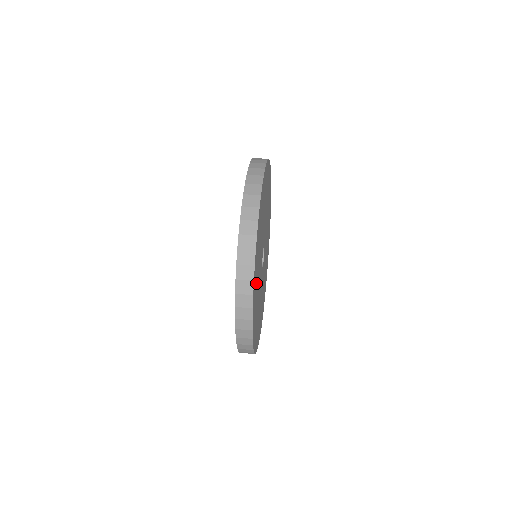
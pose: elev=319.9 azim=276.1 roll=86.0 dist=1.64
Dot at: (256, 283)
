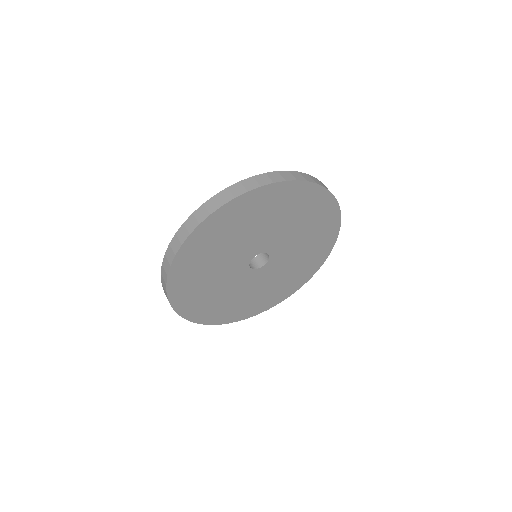
Dot at: (242, 218)
